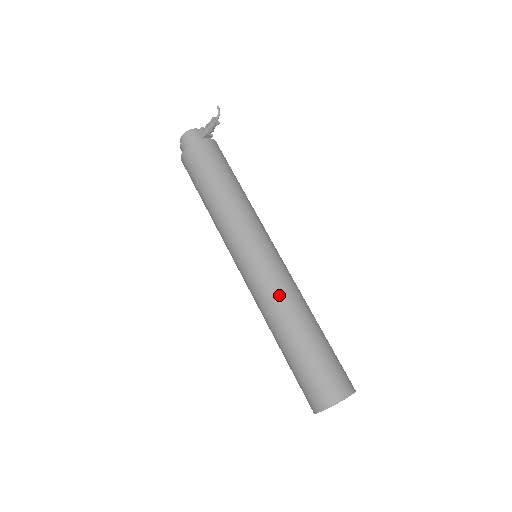
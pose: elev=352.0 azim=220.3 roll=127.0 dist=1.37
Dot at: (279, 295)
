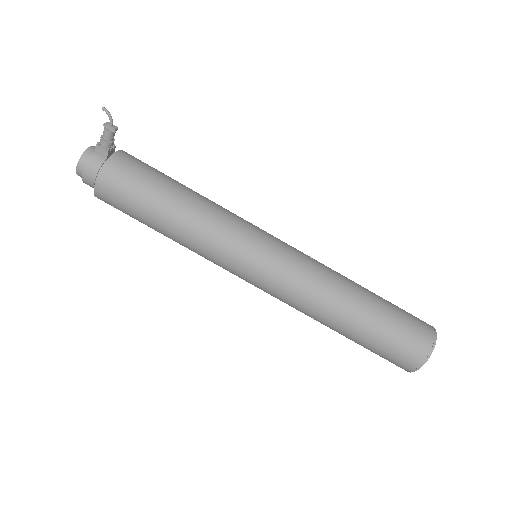
Dot at: (314, 287)
